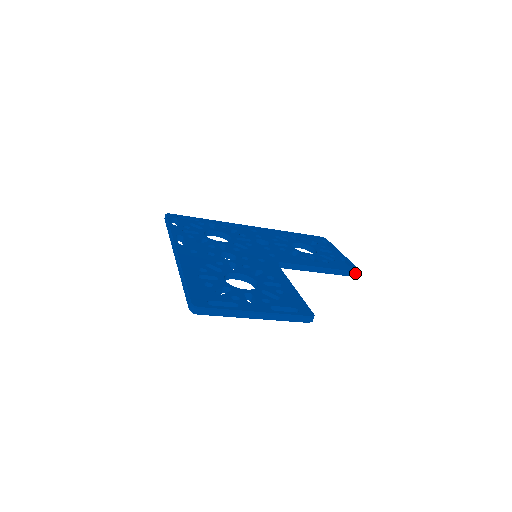
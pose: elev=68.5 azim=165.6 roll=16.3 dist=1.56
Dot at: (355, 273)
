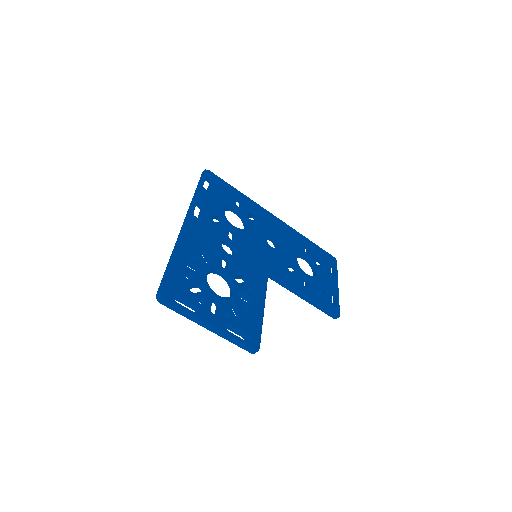
Dot at: (333, 315)
